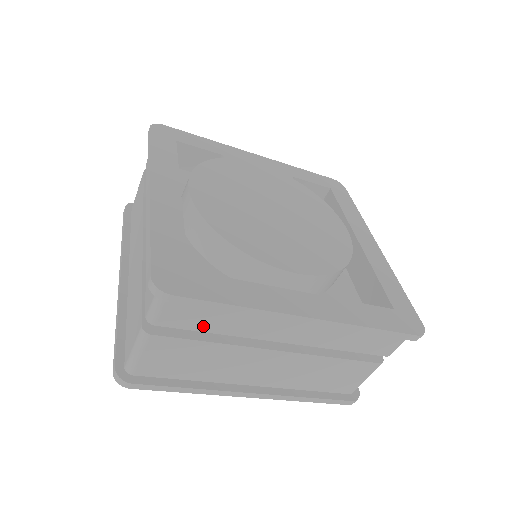
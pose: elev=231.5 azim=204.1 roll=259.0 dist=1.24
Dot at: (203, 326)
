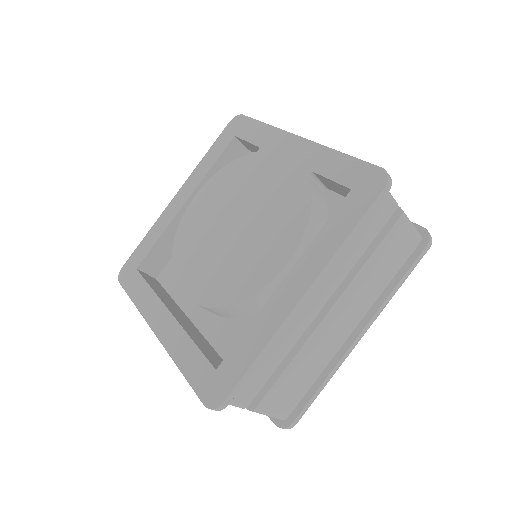
Dot at: occluded
